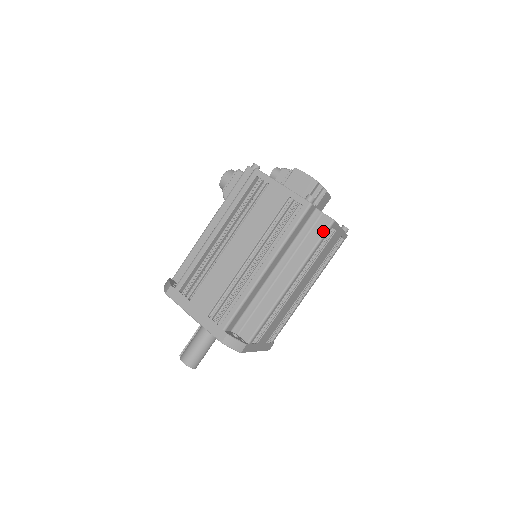
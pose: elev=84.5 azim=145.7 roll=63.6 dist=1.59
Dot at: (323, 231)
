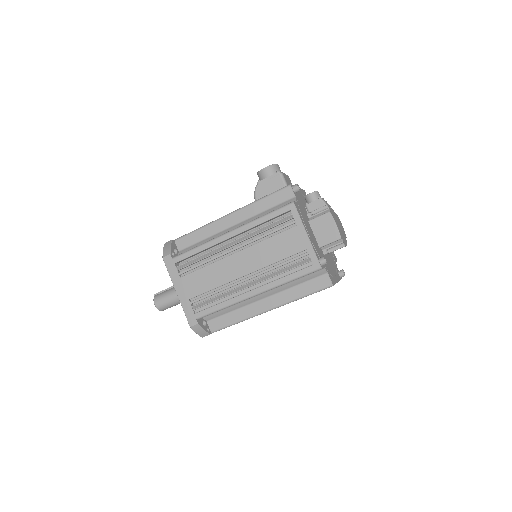
Dot at: (319, 288)
